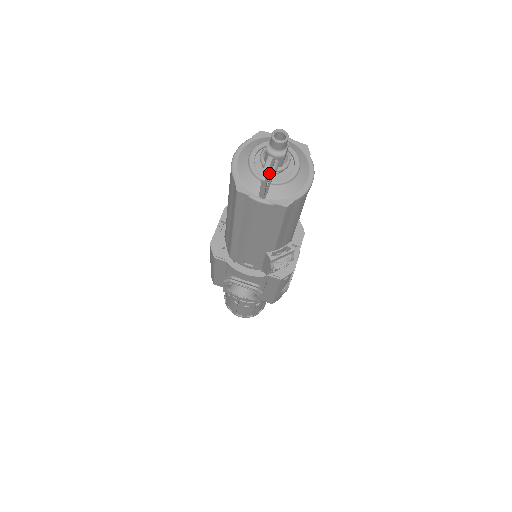
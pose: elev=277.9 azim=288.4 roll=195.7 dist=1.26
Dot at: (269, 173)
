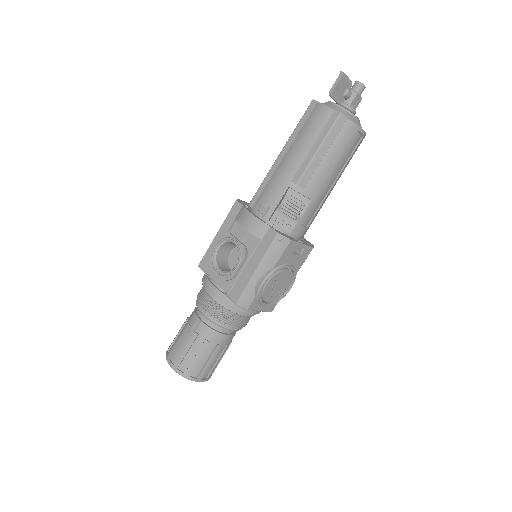
Dot at: (346, 79)
